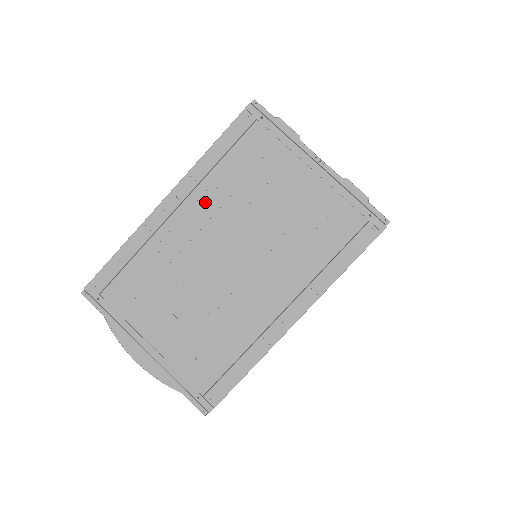
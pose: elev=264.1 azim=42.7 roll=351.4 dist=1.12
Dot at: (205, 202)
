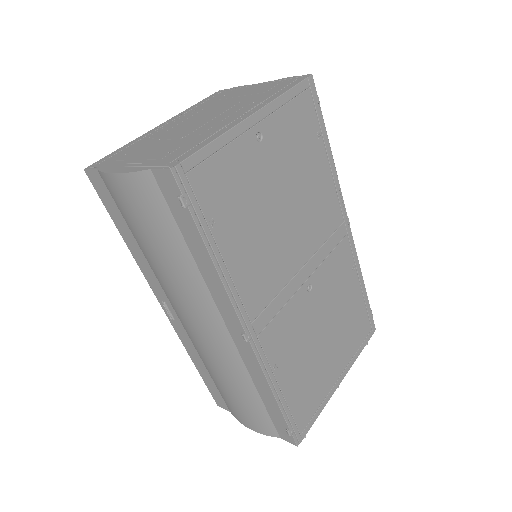
Dot at: (186, 116)
